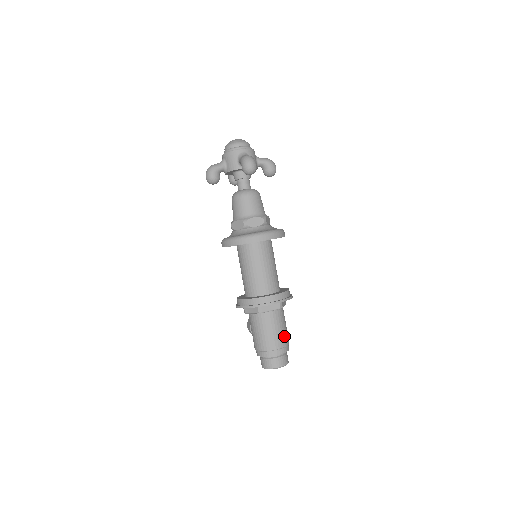
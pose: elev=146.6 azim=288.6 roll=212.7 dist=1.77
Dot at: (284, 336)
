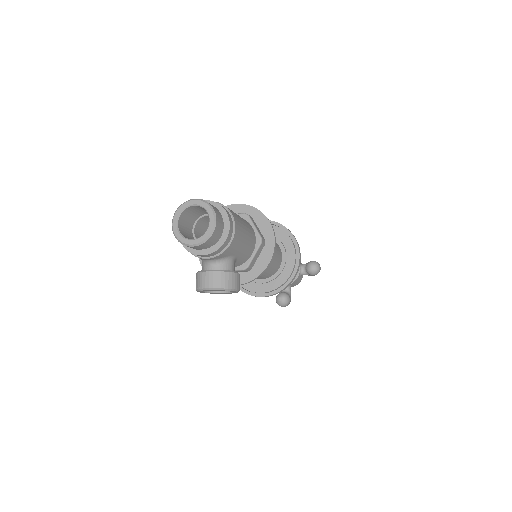
Dot at: occluded
